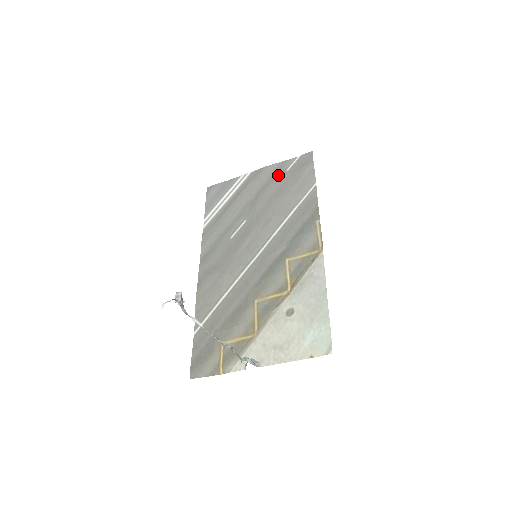
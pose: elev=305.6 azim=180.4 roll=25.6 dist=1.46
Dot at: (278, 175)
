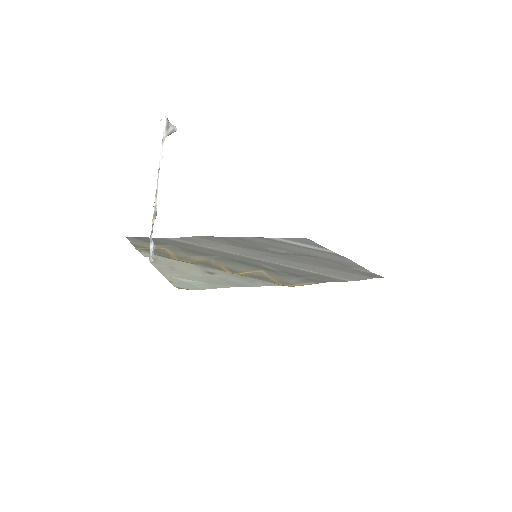
Dot at: (345, 264)
